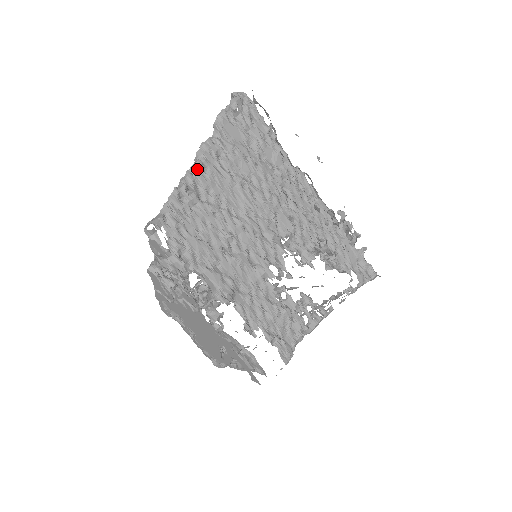
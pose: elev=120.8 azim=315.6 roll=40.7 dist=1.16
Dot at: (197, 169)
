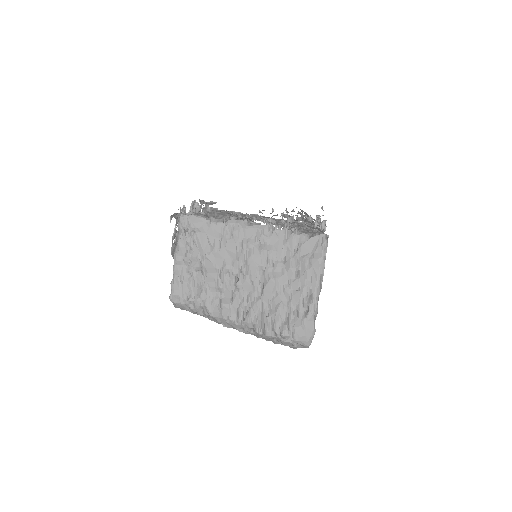
Dot at: (253, 214)
